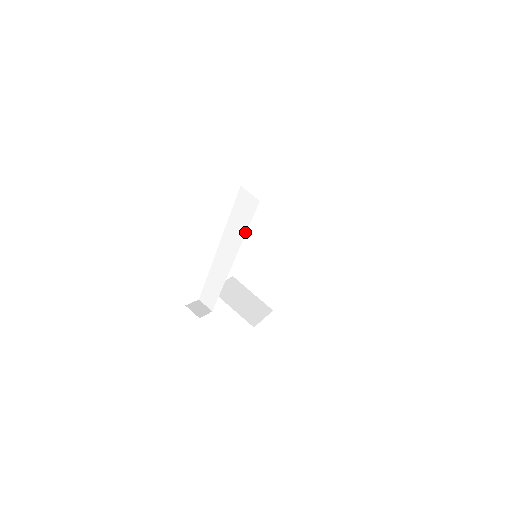
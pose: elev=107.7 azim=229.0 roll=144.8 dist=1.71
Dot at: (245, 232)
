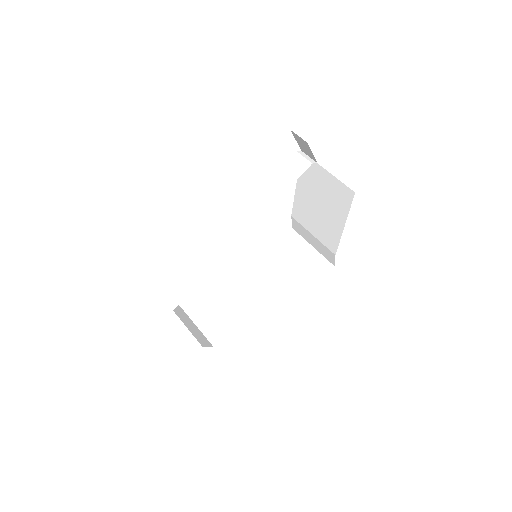
Dot at: (279, 197)
